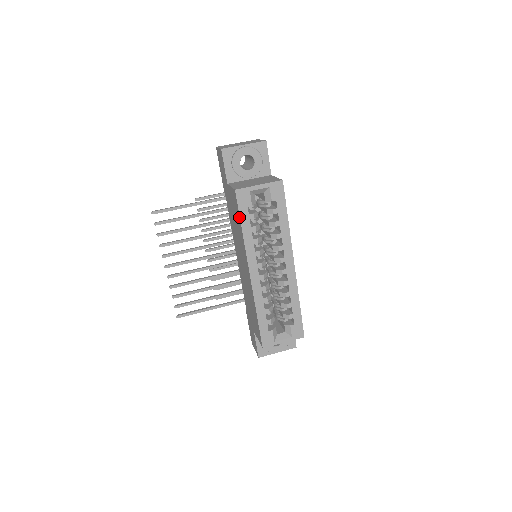
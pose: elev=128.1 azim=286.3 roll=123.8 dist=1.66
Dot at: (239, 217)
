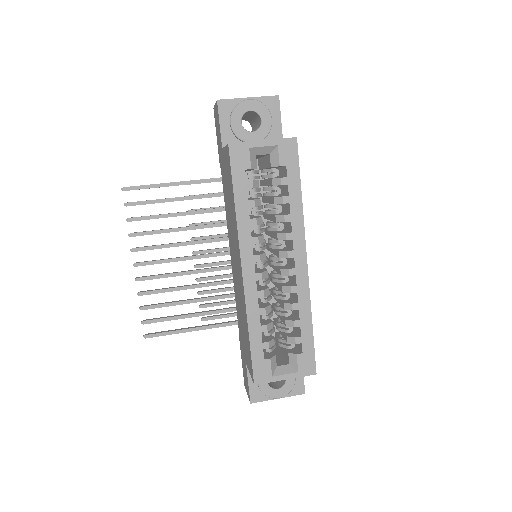
Dot at: (232, 184)
